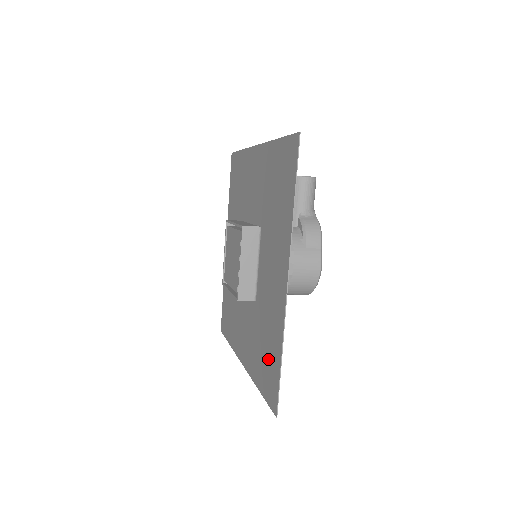
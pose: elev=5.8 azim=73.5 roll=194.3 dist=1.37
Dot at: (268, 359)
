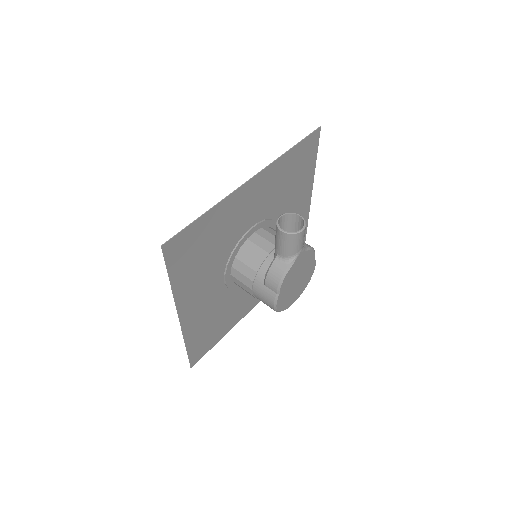
Dot at: (206, 335)
